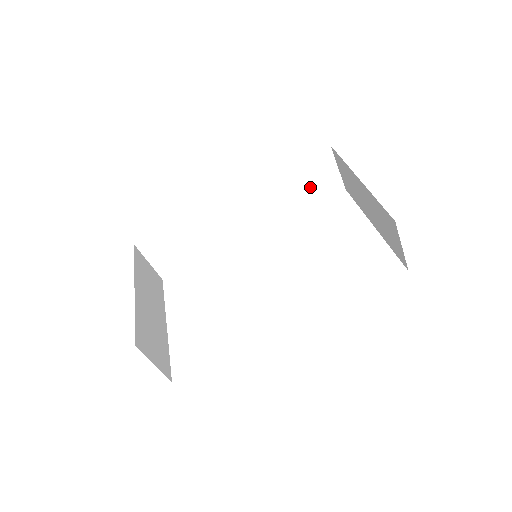
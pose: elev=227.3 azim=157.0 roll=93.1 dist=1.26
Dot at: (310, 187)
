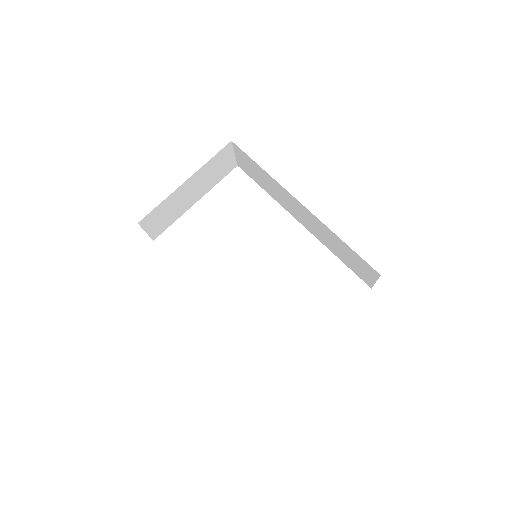
Dot at: (352, 262)
